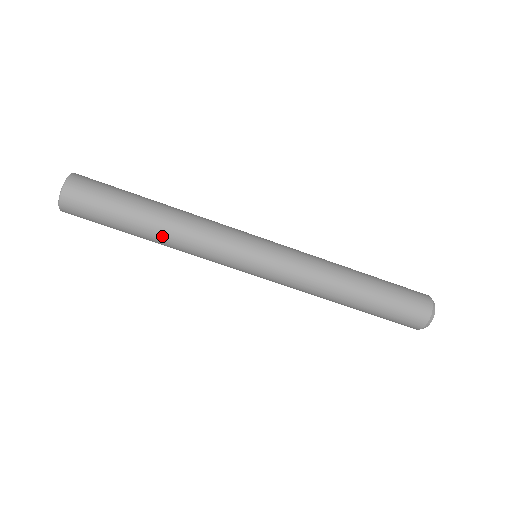
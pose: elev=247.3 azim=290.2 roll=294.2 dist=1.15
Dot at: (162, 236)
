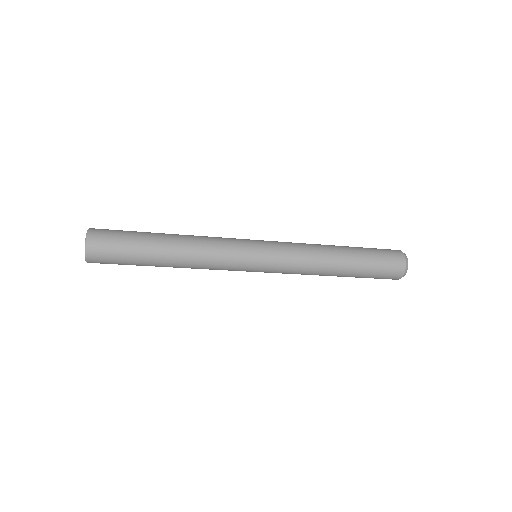
Dot at: occluded
